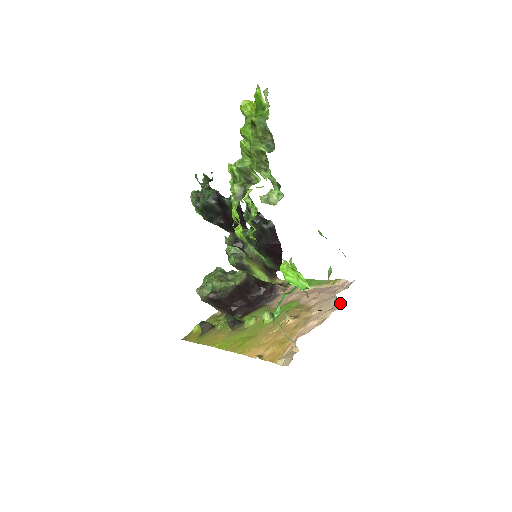
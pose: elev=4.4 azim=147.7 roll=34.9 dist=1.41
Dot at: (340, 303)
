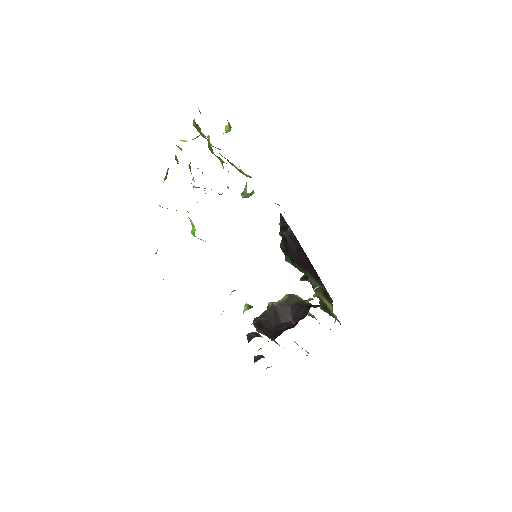
Dot at: occluded
